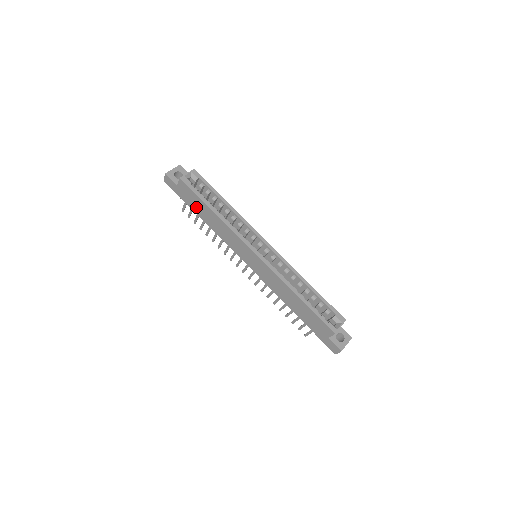
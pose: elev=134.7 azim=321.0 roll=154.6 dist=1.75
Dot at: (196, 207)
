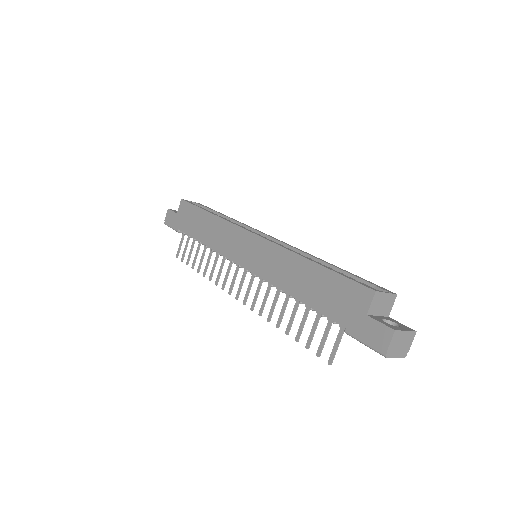
Dot at: (192, 226)
